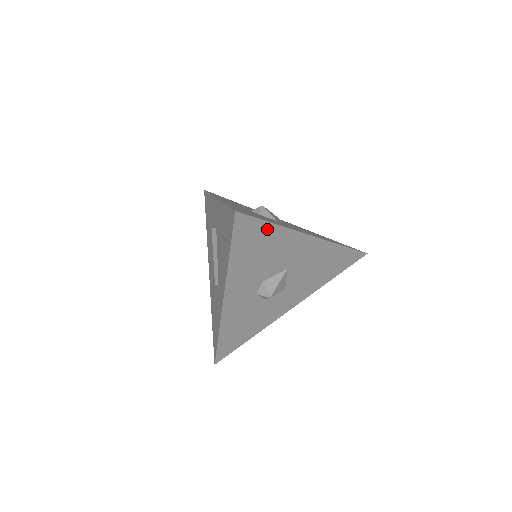
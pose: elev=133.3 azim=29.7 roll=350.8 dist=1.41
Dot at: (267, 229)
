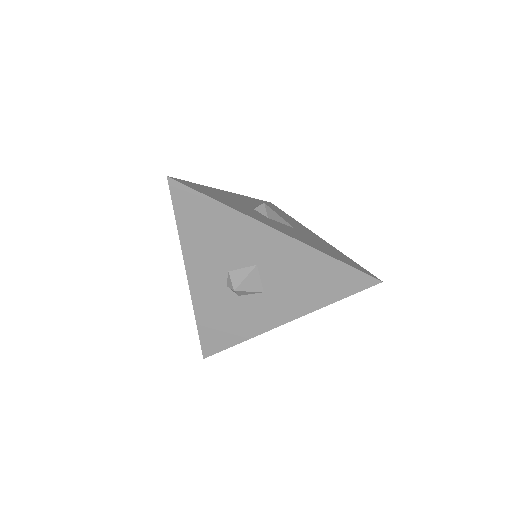
Dot at: (212, 206)
